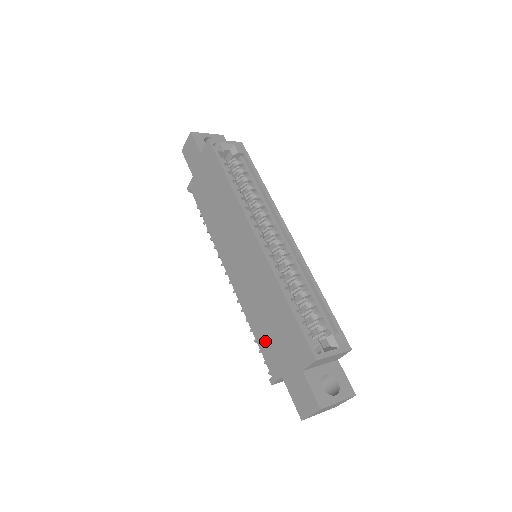
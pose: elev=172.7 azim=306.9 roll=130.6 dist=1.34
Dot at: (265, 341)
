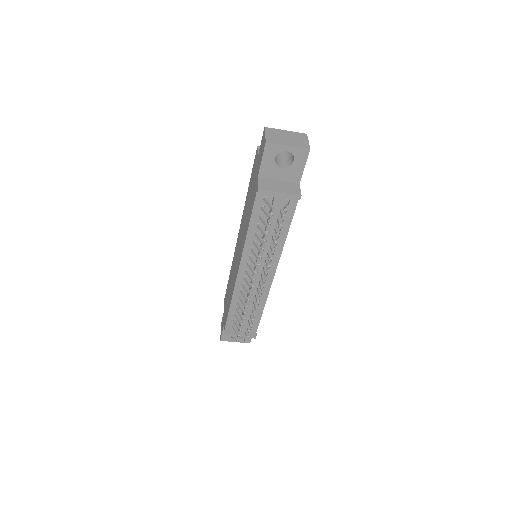
Dot at: (251, 207)
